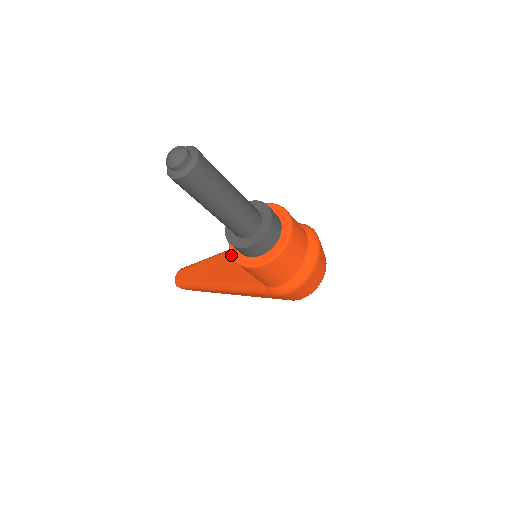
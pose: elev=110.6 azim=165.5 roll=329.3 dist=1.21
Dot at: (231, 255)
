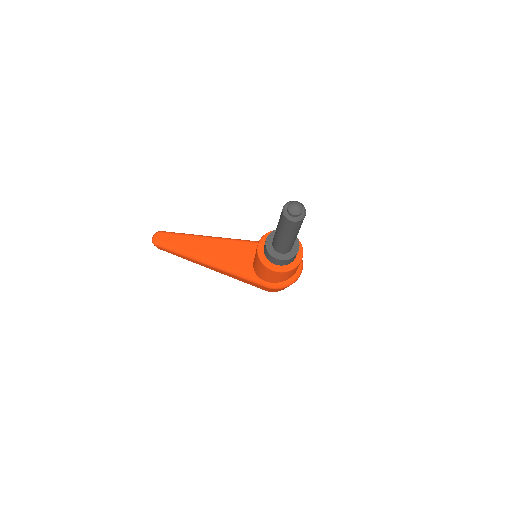
Dot at: (259, 257)
